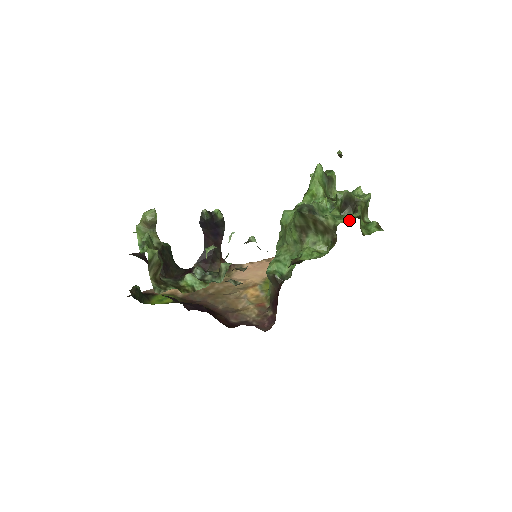
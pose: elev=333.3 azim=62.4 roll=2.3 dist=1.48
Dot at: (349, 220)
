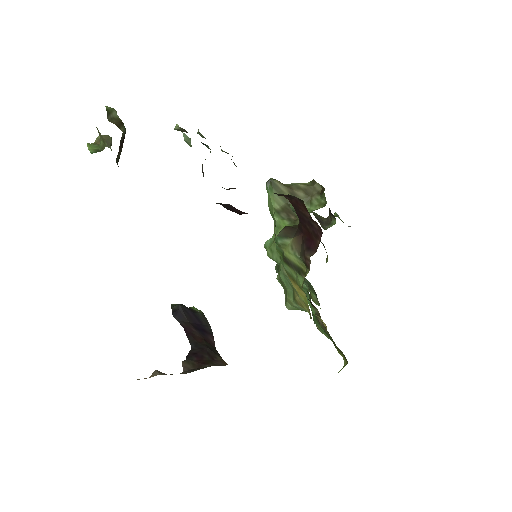
Dot at: occluded
